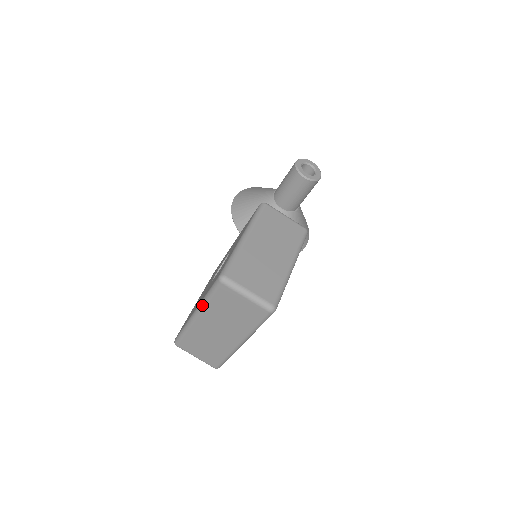
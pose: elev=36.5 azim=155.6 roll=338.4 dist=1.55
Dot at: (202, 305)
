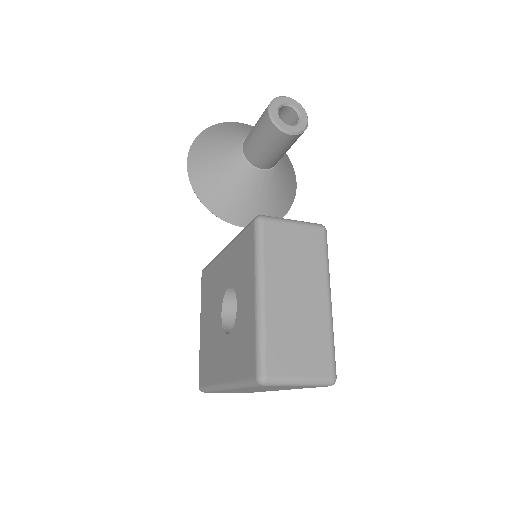
Dot at: (235, 387)
